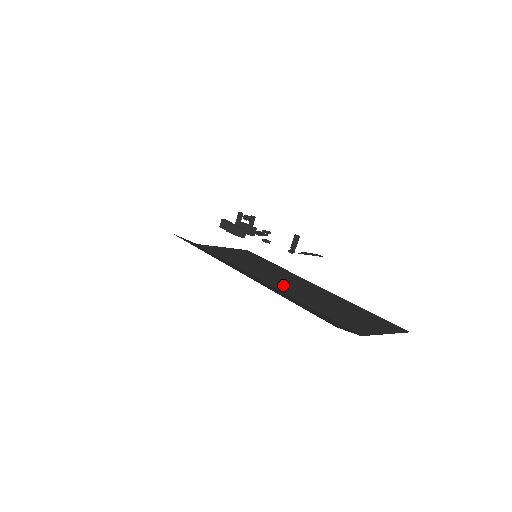
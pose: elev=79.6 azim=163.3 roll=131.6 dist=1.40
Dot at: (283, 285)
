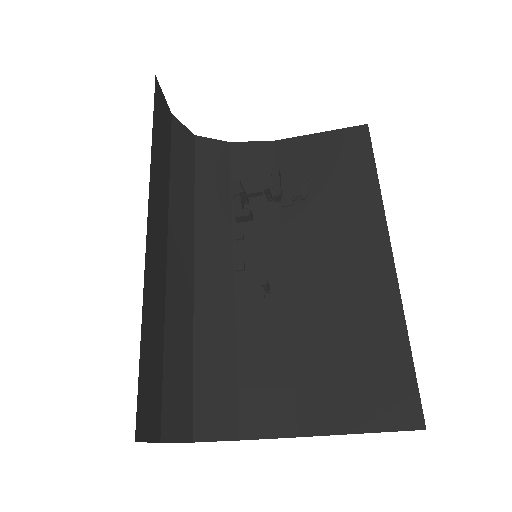
Dot at: (311, 276)
